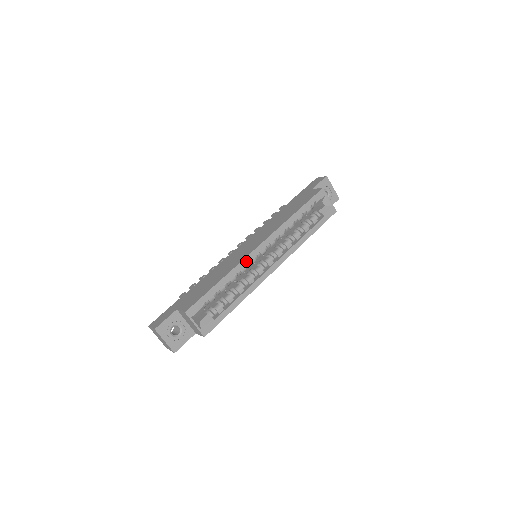
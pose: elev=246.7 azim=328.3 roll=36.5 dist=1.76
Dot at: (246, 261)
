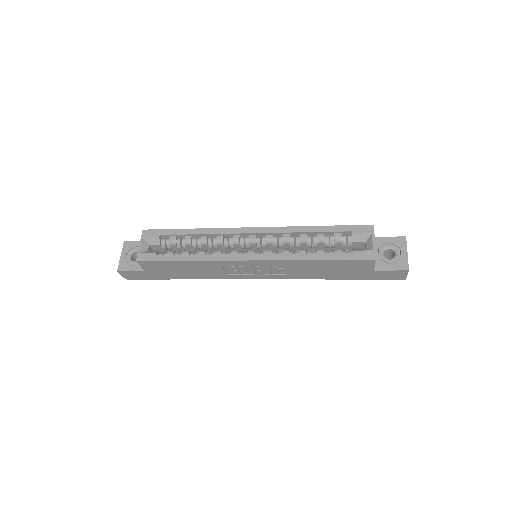
Dot at: (227, 231)
